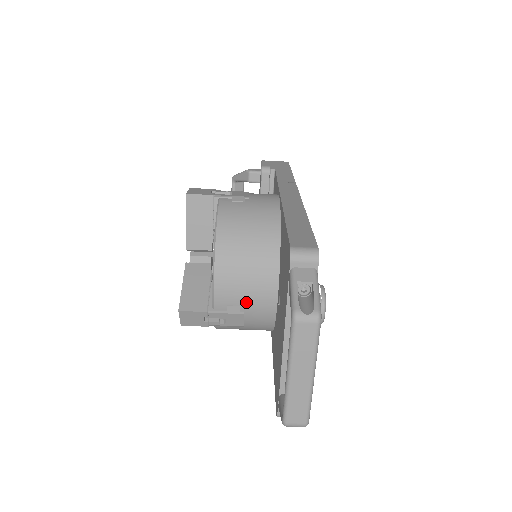
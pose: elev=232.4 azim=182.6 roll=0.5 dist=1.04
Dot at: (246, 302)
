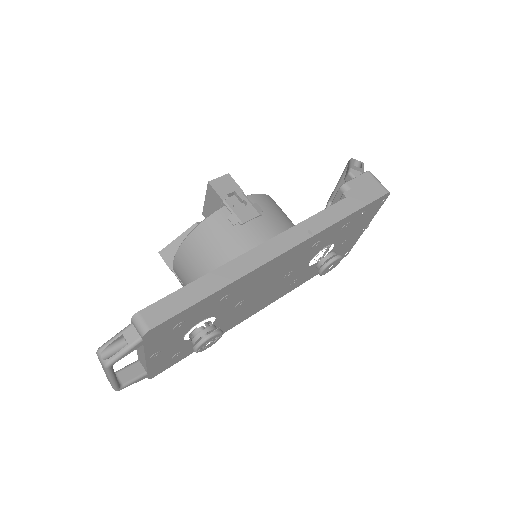
Dot at: occluded
